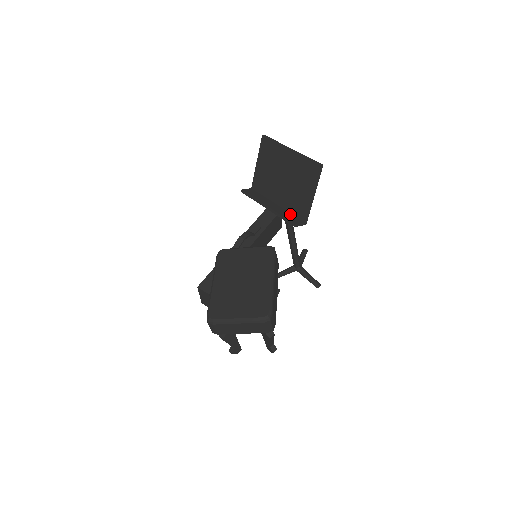
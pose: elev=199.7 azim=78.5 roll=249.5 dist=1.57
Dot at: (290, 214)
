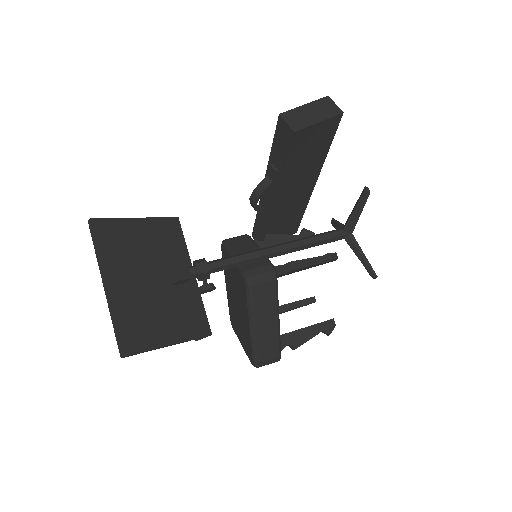
Dot at: occluded
